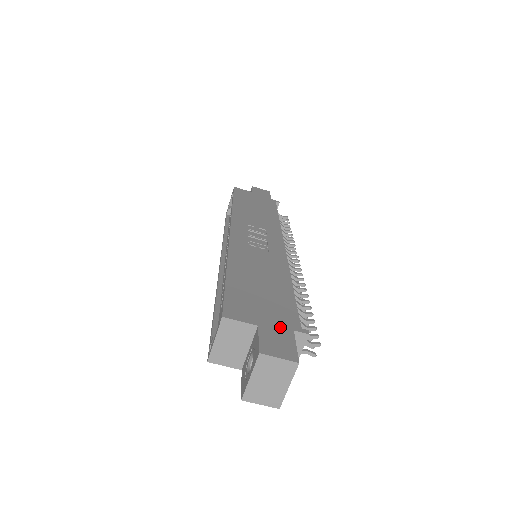
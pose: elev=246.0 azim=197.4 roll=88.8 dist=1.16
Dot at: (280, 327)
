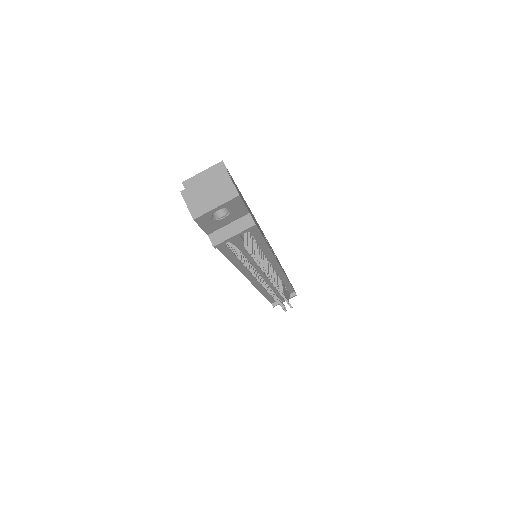
Dot at: (244, 202)
